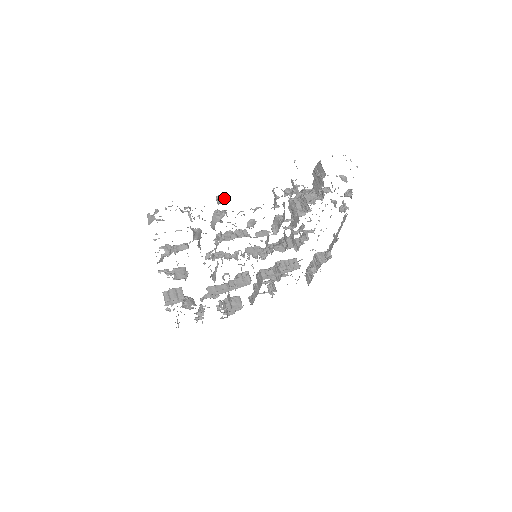
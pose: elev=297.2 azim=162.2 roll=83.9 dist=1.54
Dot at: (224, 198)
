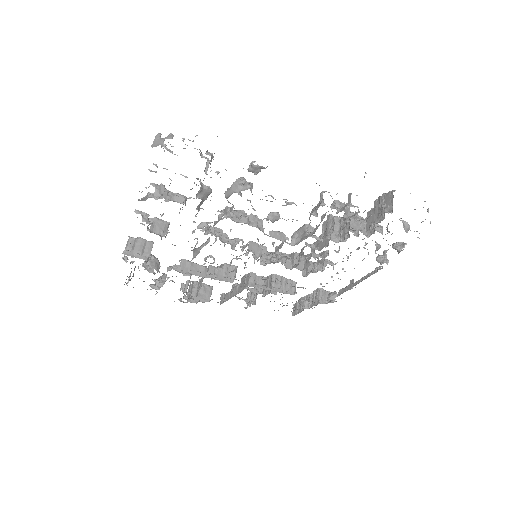
Dot at: (260, 168)
